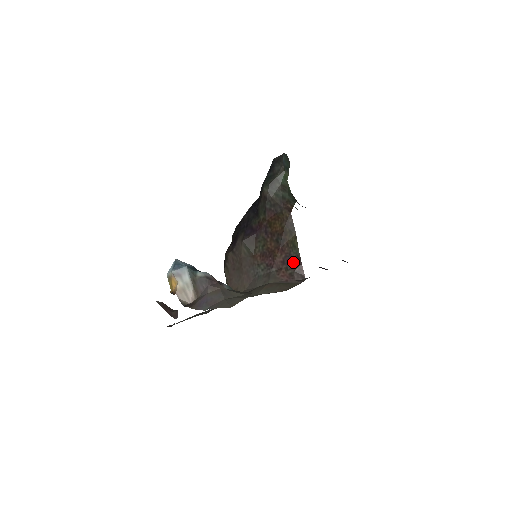
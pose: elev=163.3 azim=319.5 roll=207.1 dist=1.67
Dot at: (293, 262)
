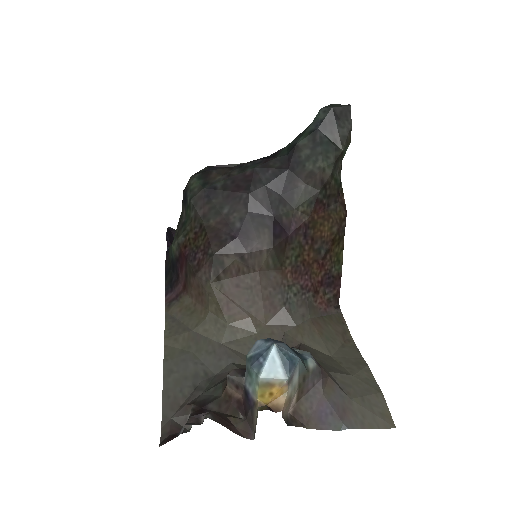
Dot at: (332, 282)
